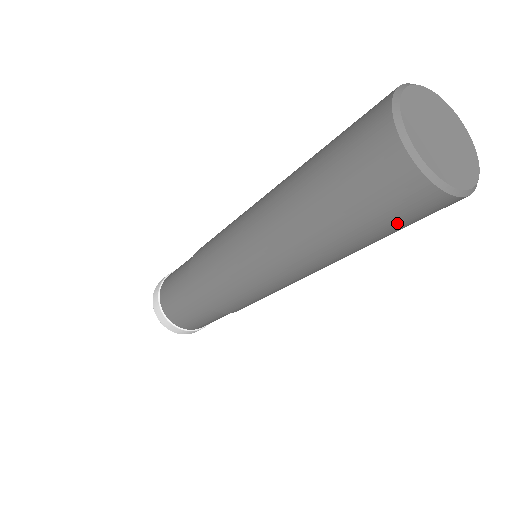
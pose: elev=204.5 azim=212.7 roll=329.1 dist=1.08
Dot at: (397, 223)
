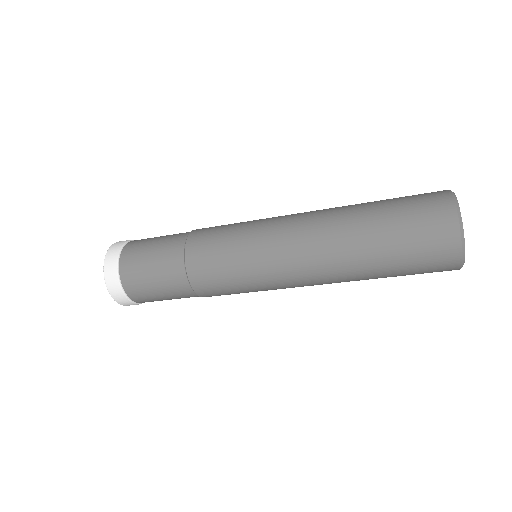
Dot at: (415, 248)
